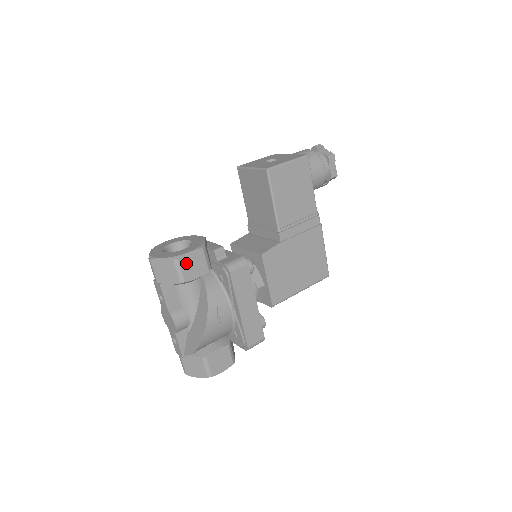
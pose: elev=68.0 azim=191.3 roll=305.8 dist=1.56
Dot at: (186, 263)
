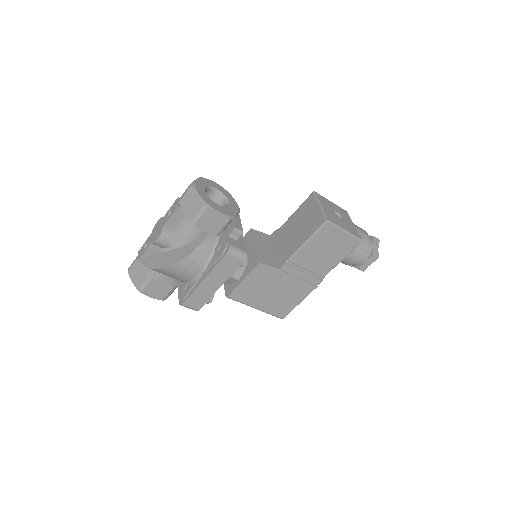
Dot at: (209, 215)
